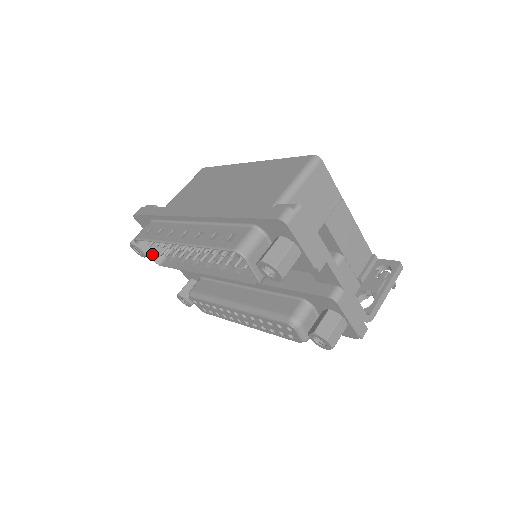
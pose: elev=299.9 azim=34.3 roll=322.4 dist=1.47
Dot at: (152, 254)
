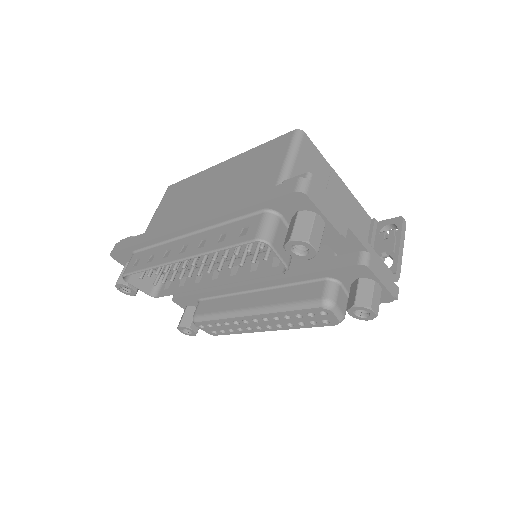
Dot at: (144, 288)
